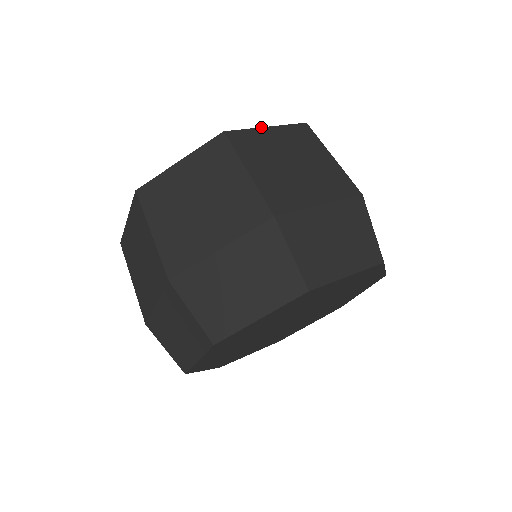
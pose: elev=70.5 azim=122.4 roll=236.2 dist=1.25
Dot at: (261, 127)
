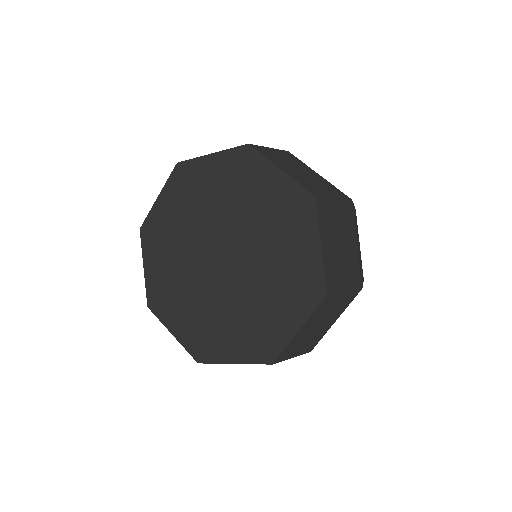
Dot at: (294, 337)
